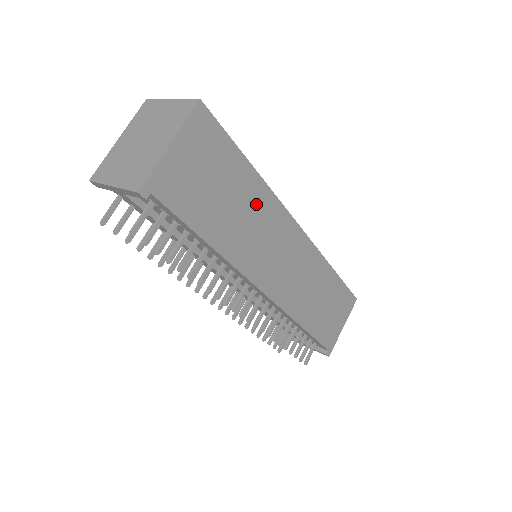
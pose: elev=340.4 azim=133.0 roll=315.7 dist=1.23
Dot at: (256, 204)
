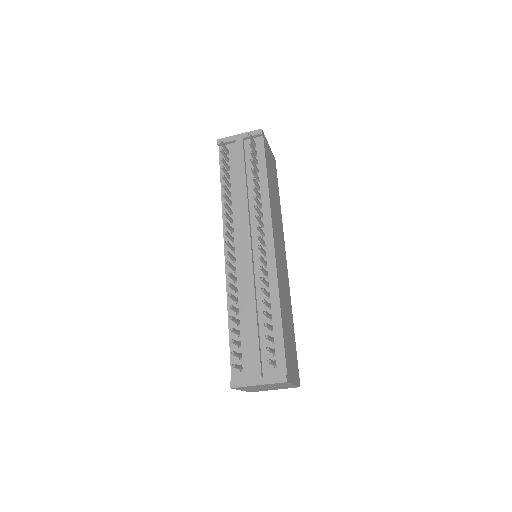
Dot at: (278, 212)
